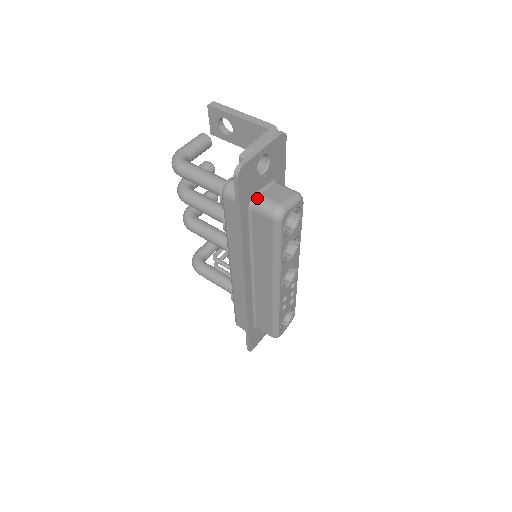
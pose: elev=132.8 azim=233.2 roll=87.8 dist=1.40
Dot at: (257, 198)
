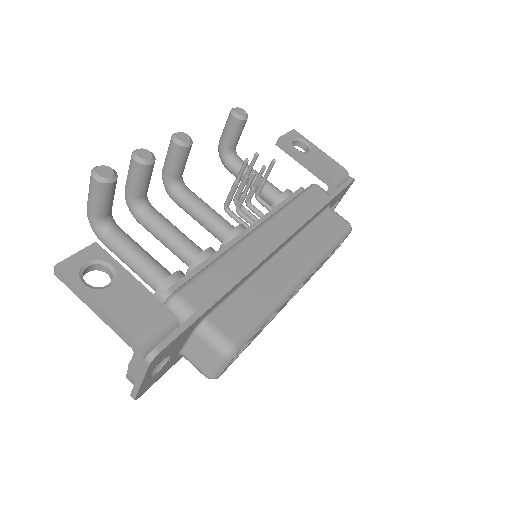
Dot at: occluded
